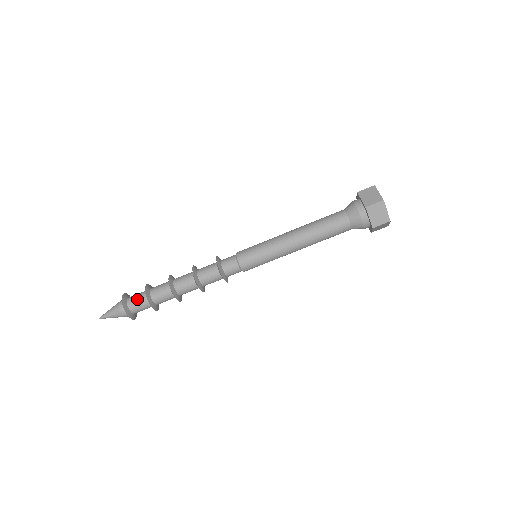
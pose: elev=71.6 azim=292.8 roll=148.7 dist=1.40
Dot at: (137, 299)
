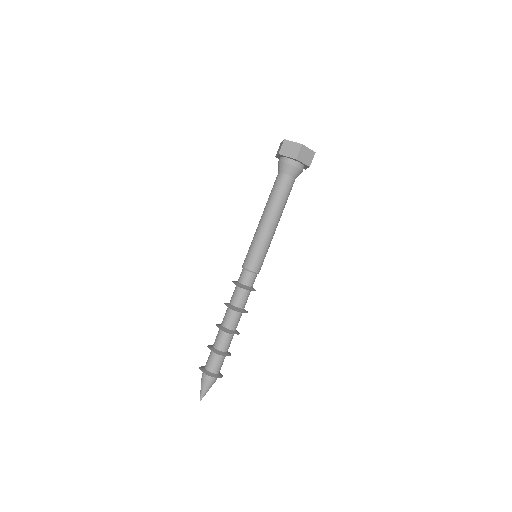
Dot at: (214, 363)
